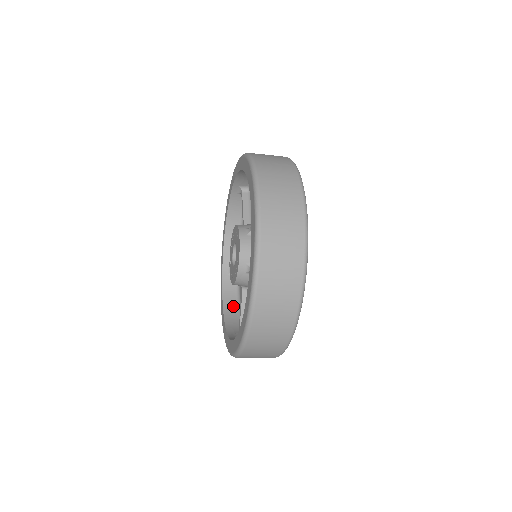
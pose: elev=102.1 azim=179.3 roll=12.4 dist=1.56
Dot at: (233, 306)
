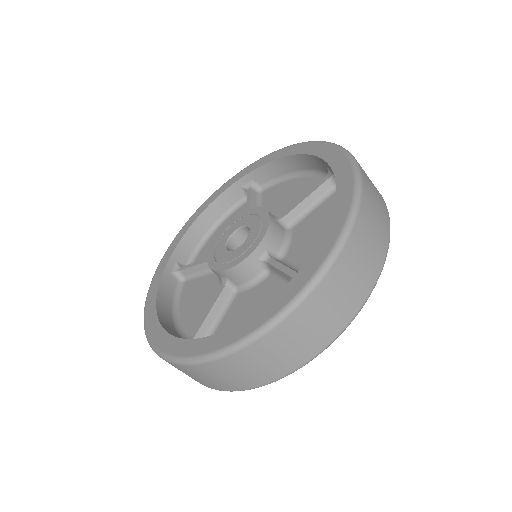
Dot at: (211, 220)
